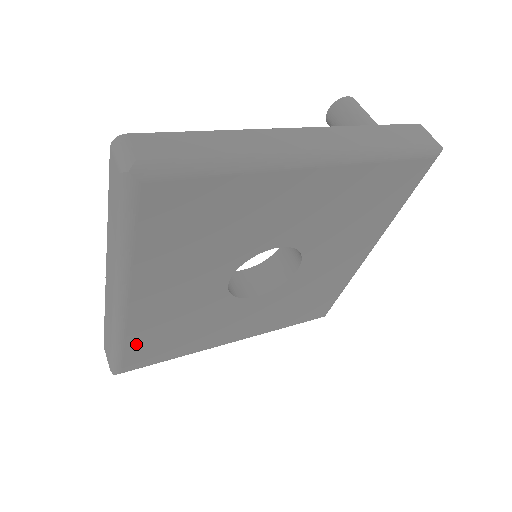
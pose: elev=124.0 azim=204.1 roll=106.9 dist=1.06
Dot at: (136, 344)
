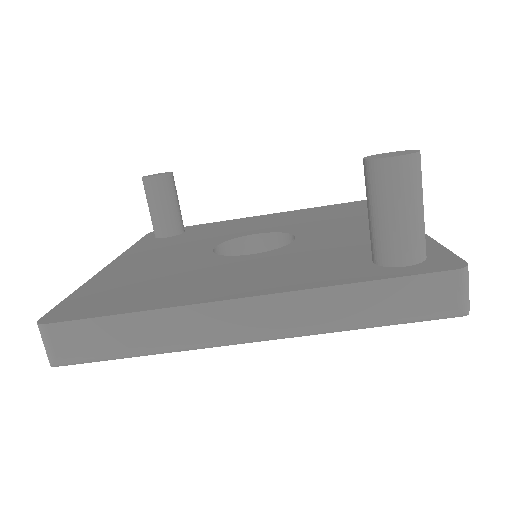
Dot at: occluded
